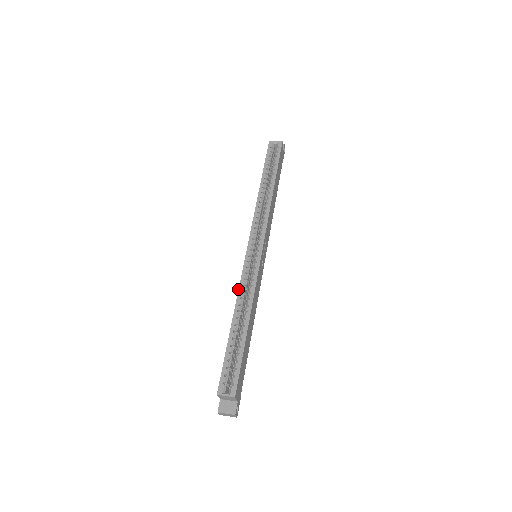
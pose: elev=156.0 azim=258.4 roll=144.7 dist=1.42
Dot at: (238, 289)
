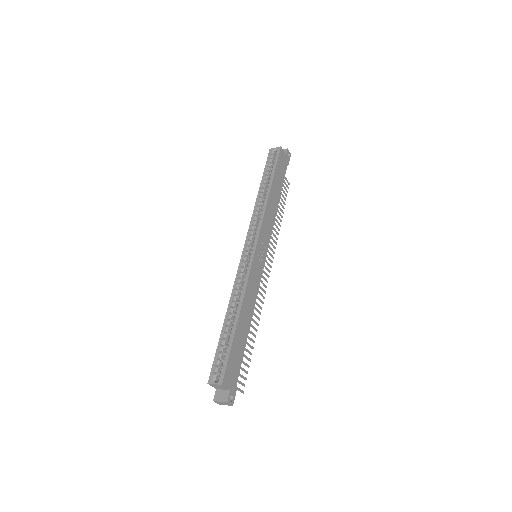
Dot at: occluded
